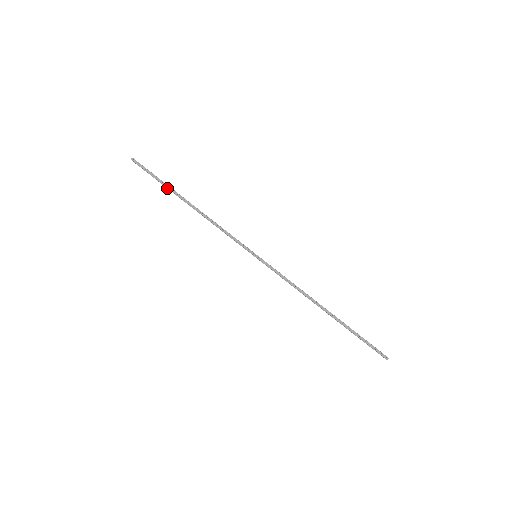
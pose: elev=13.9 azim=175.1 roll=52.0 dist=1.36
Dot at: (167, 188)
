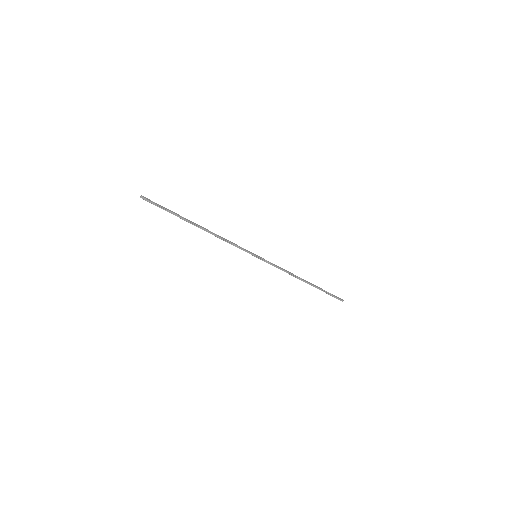
Dot at: occluded
